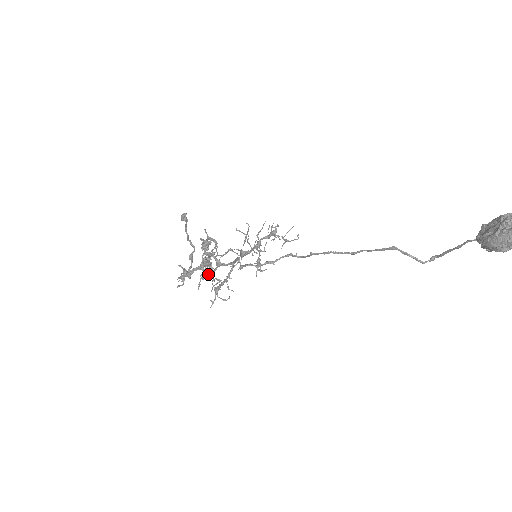
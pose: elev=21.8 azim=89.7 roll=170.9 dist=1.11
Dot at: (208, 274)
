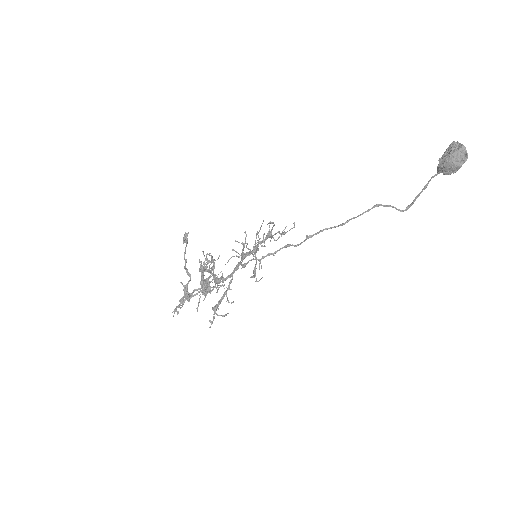
Dot at: (205, 297)
